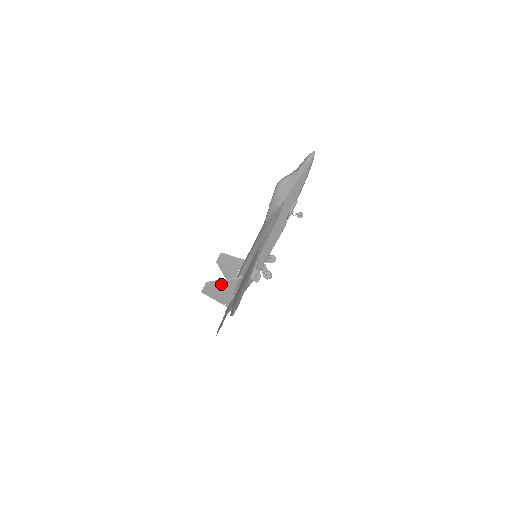
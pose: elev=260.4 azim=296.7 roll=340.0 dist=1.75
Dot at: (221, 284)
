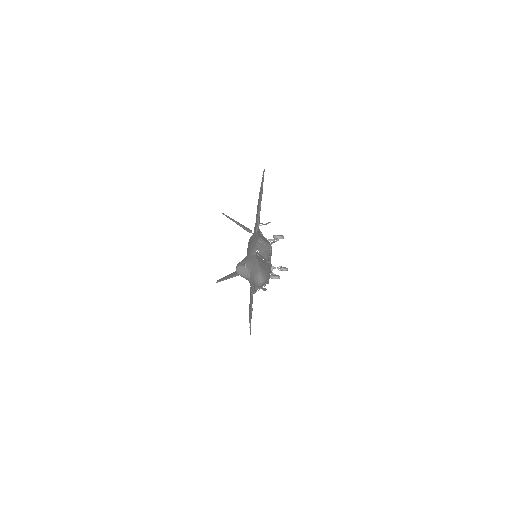
Dot at: (232, 277)
